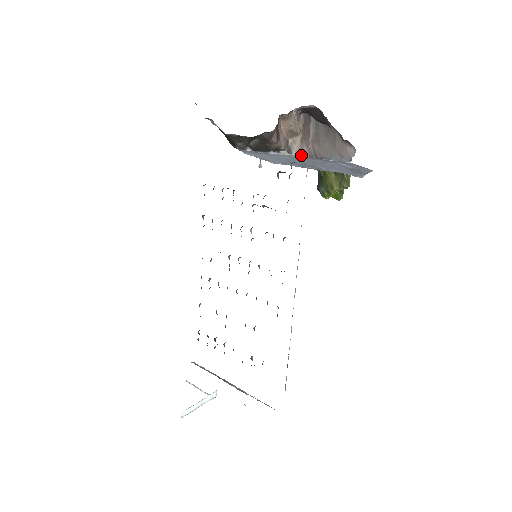
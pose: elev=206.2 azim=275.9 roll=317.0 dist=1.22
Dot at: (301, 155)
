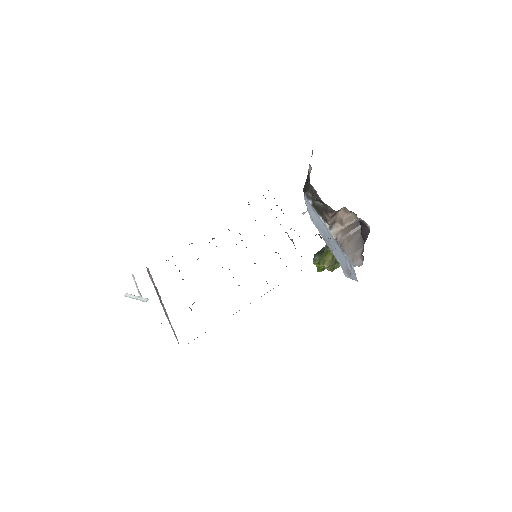
Dot at: (334, 236)
